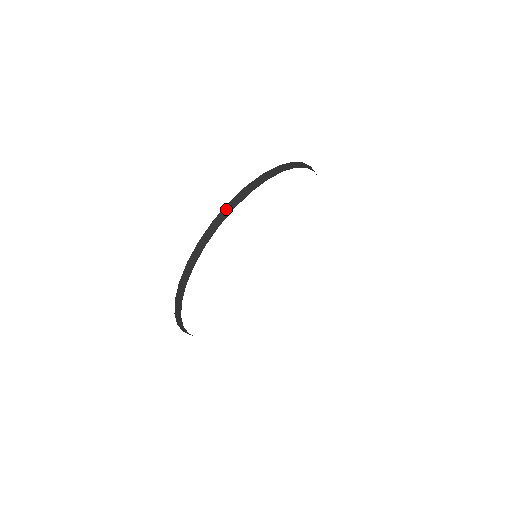
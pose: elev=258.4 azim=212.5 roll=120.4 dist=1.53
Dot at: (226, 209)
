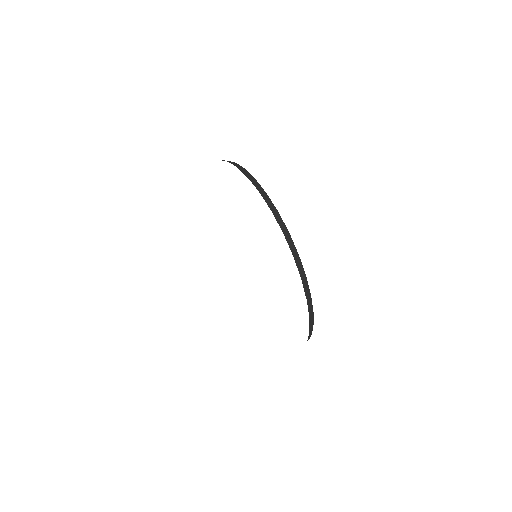
Dot at: (277, 219)
